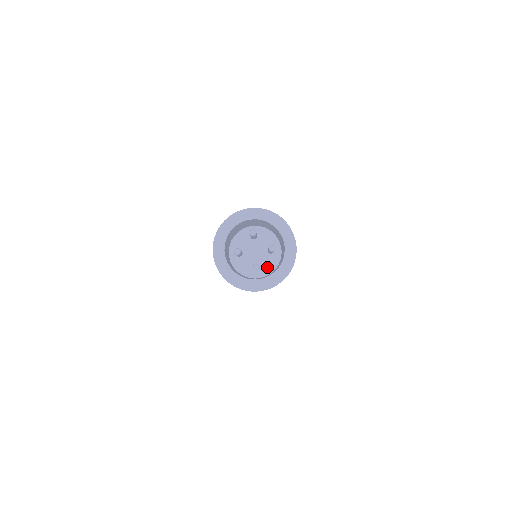
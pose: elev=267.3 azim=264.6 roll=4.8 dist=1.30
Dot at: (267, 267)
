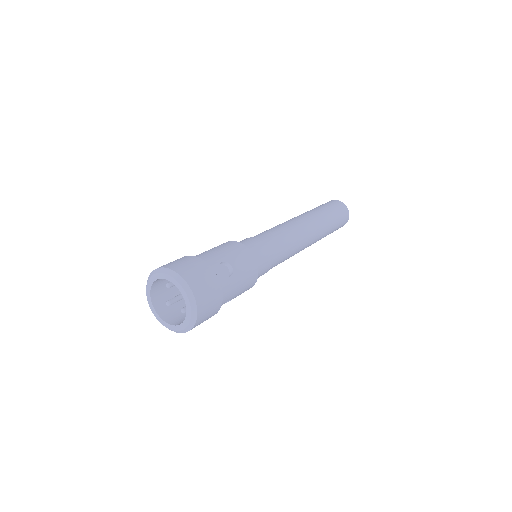
Dot at: occluded
